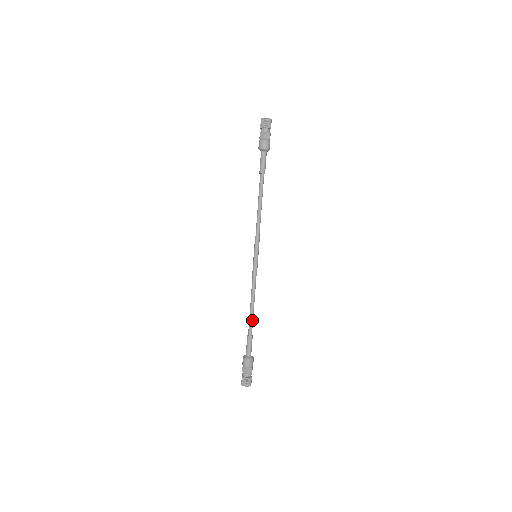
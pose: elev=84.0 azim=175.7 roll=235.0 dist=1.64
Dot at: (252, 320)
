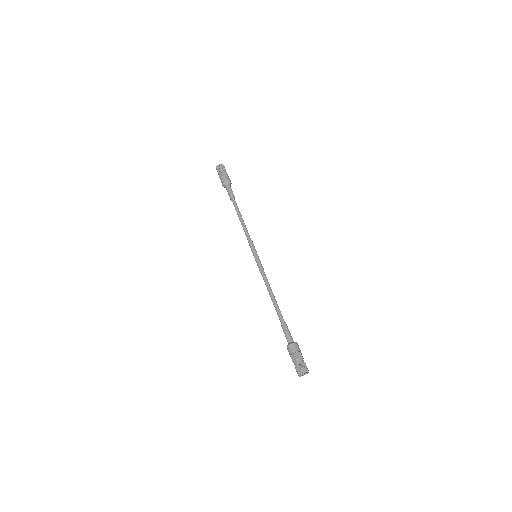
Dot at: occluded
